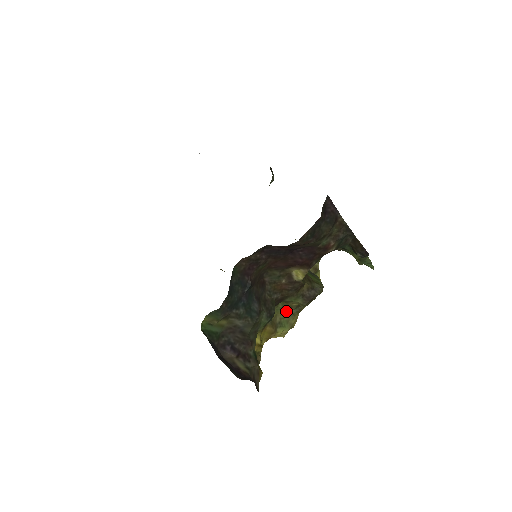
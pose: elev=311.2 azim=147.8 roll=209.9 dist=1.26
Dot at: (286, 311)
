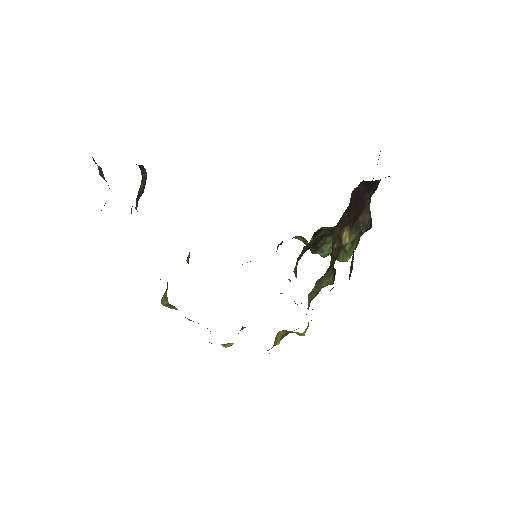
Dot at: (312, 298)
